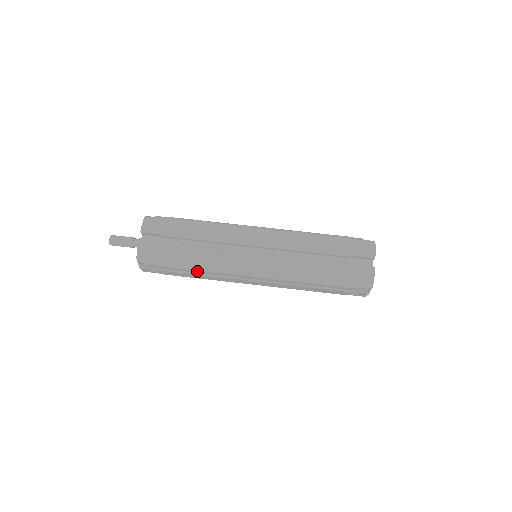
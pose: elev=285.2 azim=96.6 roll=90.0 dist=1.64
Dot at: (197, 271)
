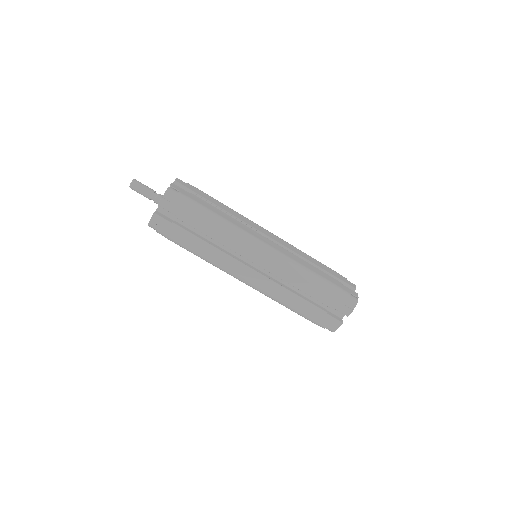
Dot at: occluded
